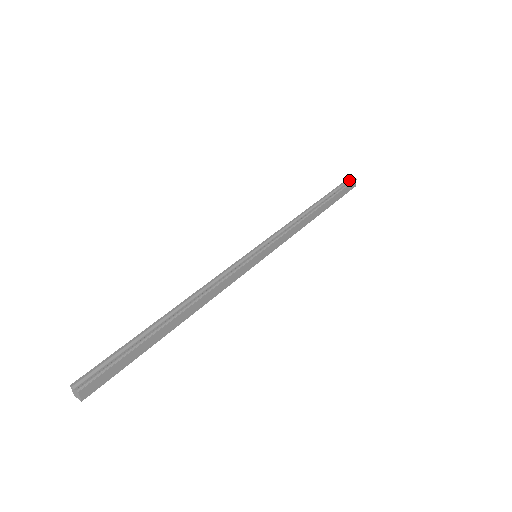
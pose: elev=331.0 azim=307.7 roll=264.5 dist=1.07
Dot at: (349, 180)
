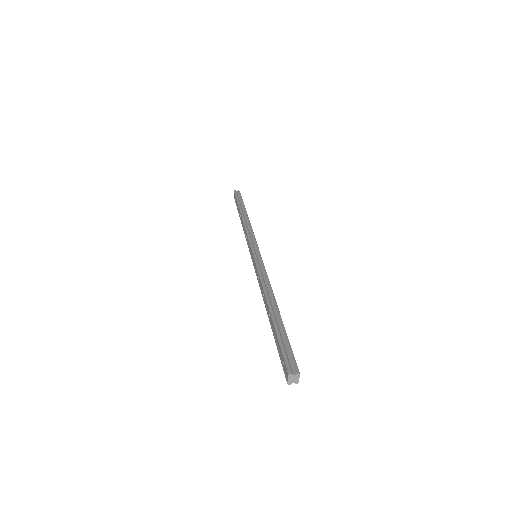
Dot at: (237, 192)
